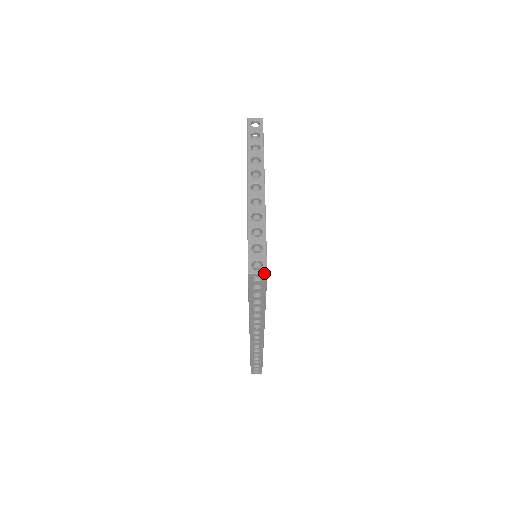
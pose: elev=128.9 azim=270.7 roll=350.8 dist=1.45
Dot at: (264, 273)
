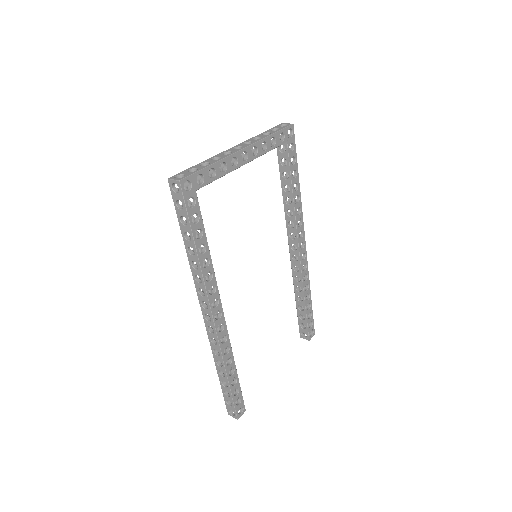
Dot at: (178, 180)
